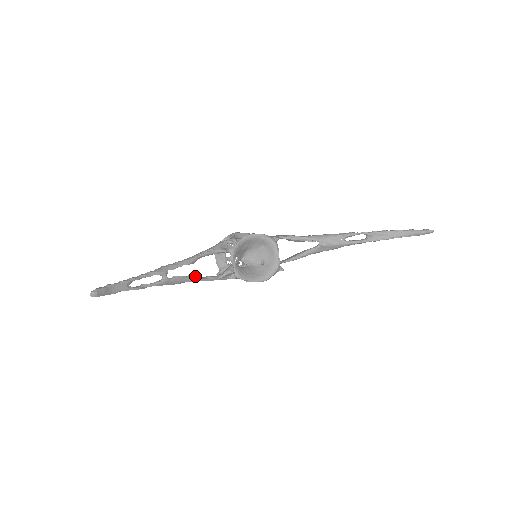
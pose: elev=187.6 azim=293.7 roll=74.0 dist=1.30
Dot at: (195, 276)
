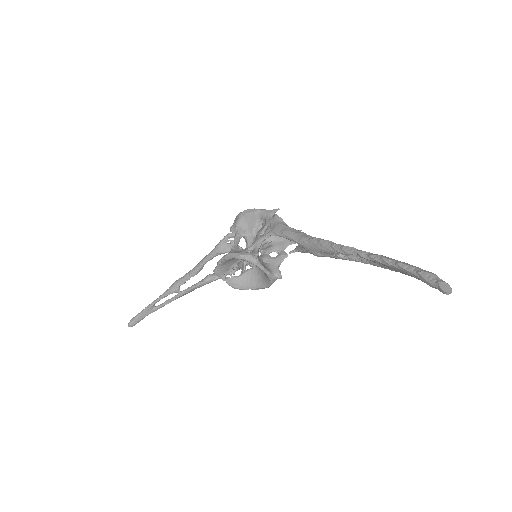
Dot at: (209, 279)
